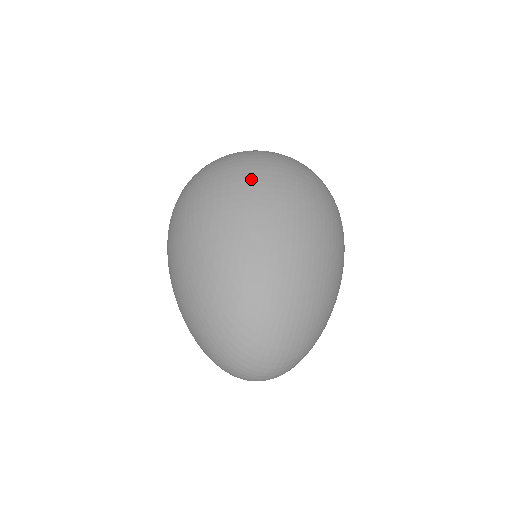
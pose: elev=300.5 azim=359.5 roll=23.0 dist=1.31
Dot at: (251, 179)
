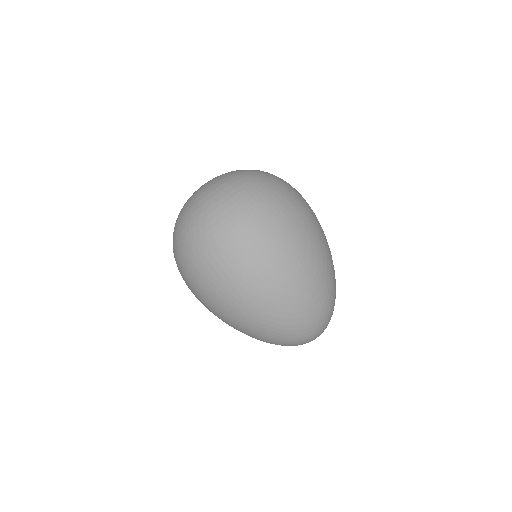
Dot at: (232, 242)
